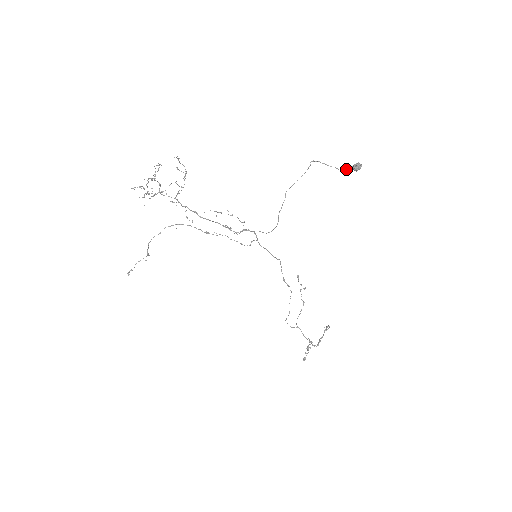
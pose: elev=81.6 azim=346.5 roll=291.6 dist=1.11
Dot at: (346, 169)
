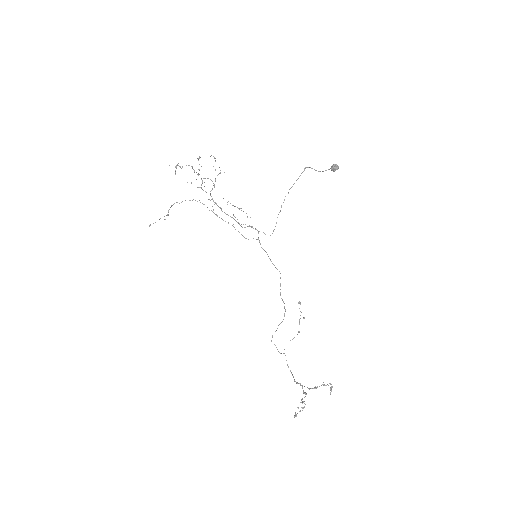
Dot at: (326, 170)
